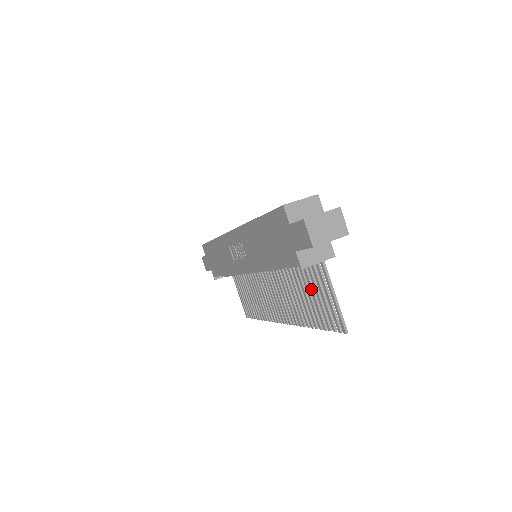
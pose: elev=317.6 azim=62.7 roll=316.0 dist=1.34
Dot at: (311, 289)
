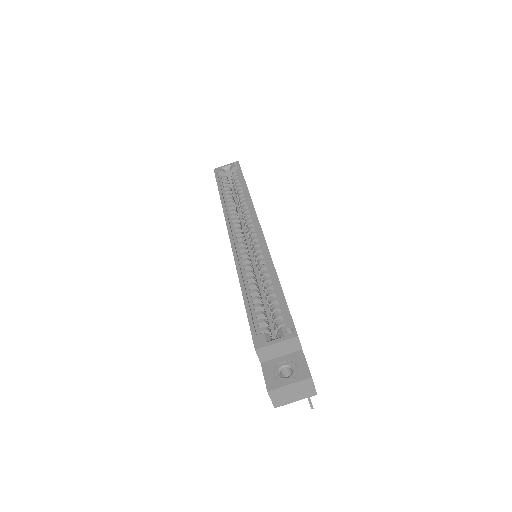
Dot at: occluded
